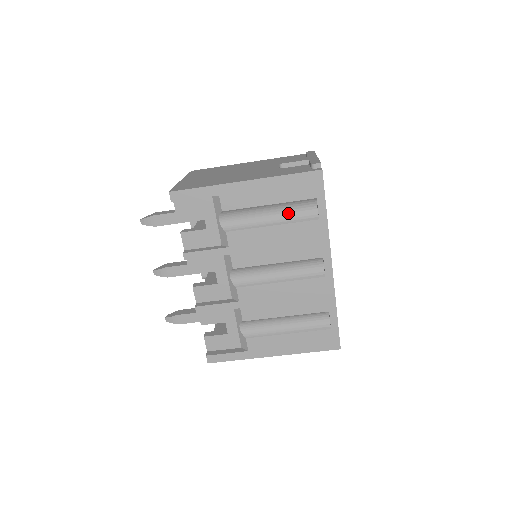
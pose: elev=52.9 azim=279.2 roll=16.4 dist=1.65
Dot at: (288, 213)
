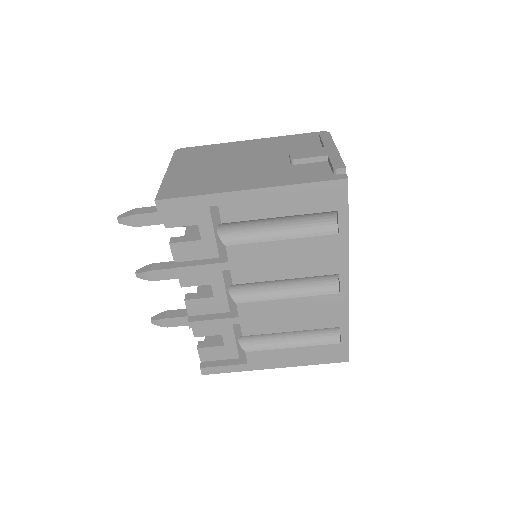
Dot at: (301, 225)
